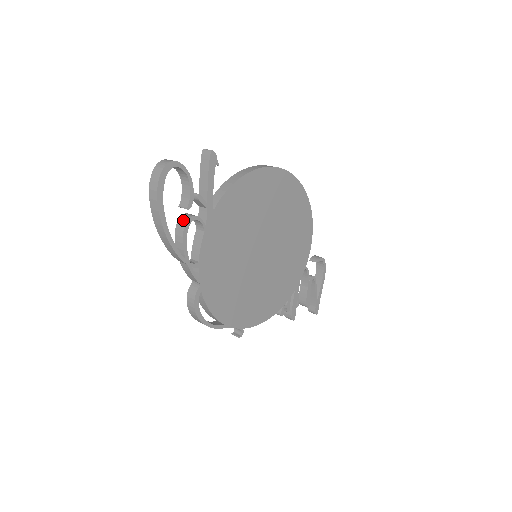
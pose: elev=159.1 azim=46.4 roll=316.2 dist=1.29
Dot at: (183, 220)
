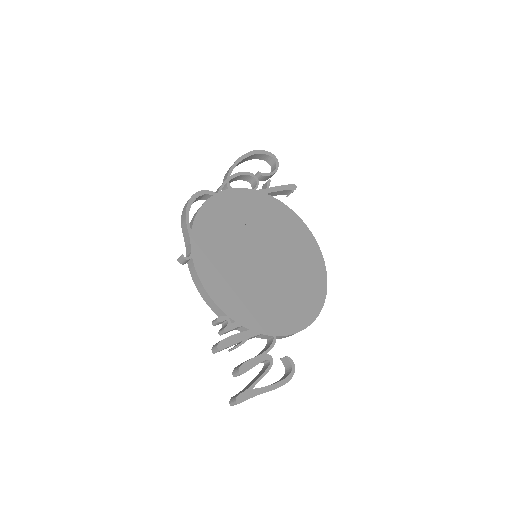
Dot at: (250, 176)
